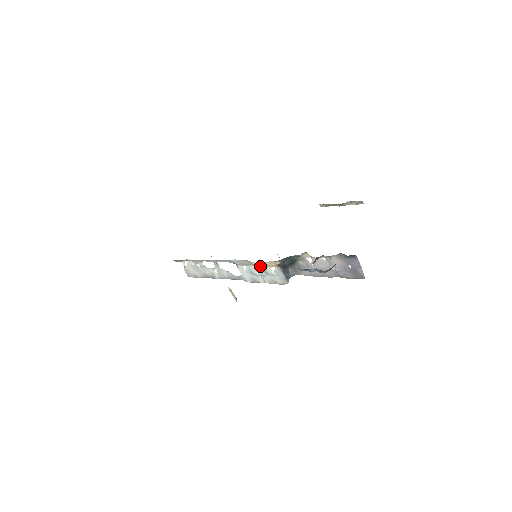
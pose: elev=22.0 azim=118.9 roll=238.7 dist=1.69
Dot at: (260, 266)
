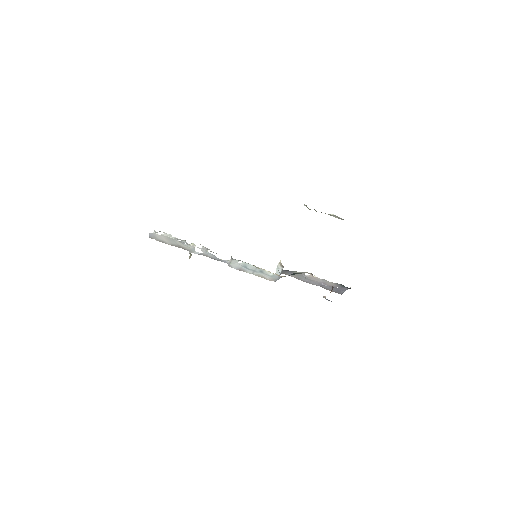
Dot at: (260, 268)
